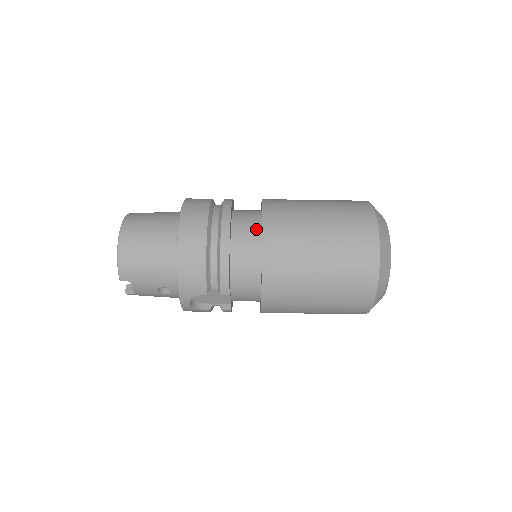
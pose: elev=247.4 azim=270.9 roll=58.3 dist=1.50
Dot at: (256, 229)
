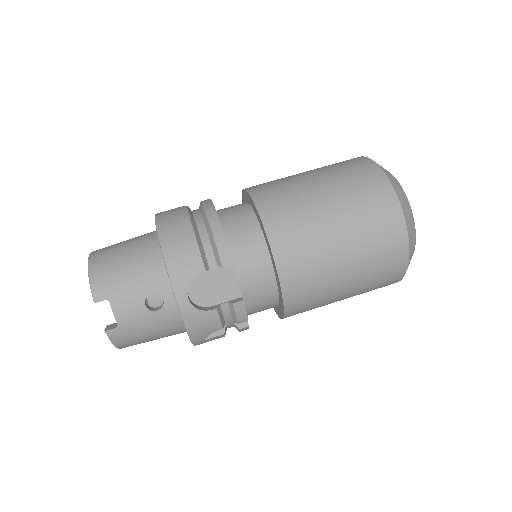
Dot at: (242, 204)
